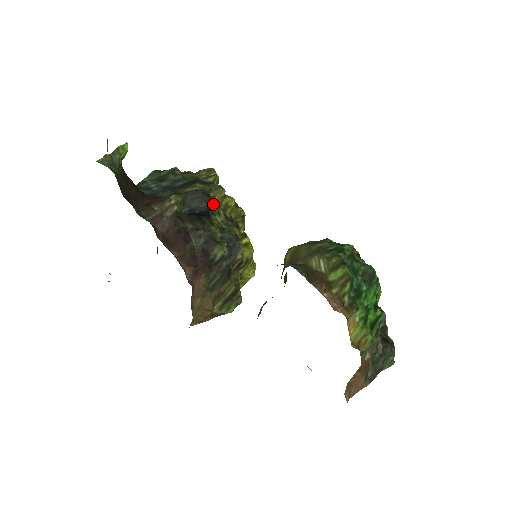
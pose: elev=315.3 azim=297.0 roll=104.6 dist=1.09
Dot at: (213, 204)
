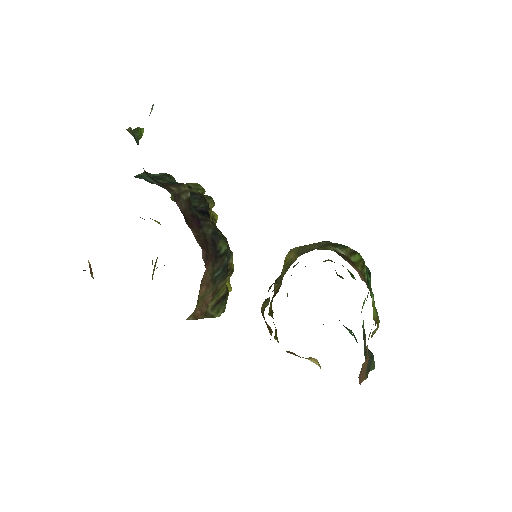
Dot at: (209, 208)
